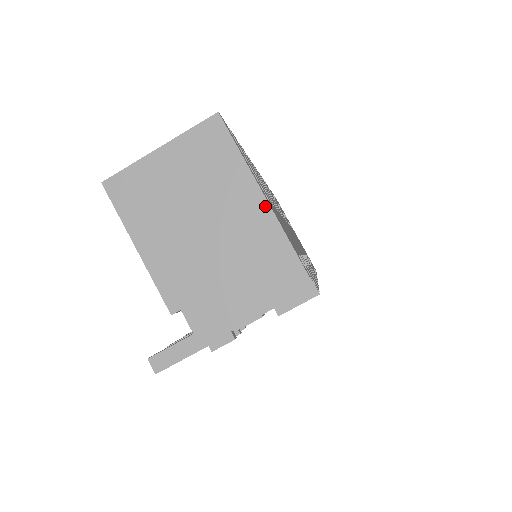
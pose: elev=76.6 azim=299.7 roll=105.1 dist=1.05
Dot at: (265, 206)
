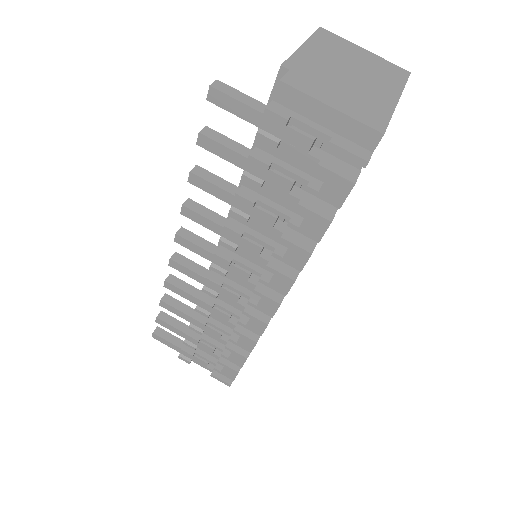
Dot at: (394, 102)
